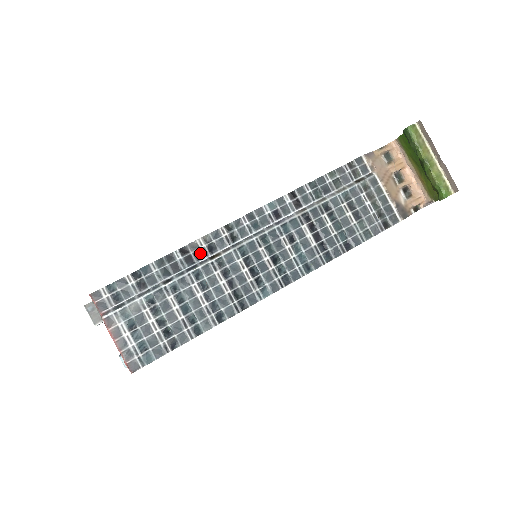
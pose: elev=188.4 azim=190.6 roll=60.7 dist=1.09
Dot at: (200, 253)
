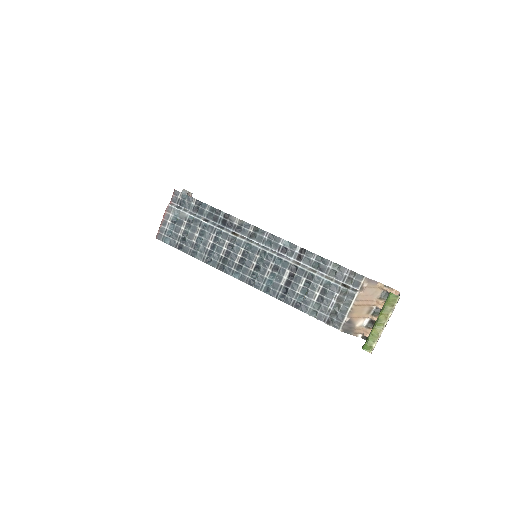
Dot at: (232, 225)
